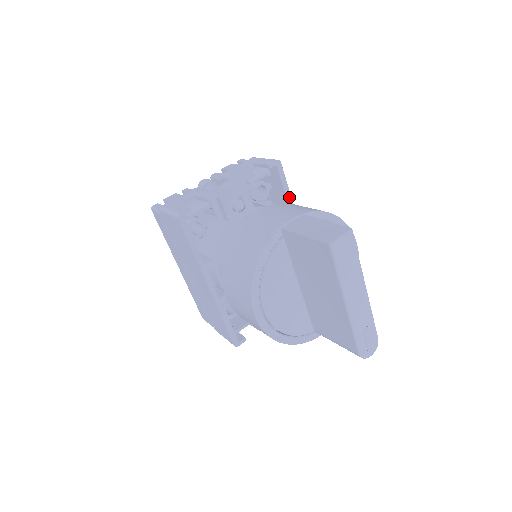
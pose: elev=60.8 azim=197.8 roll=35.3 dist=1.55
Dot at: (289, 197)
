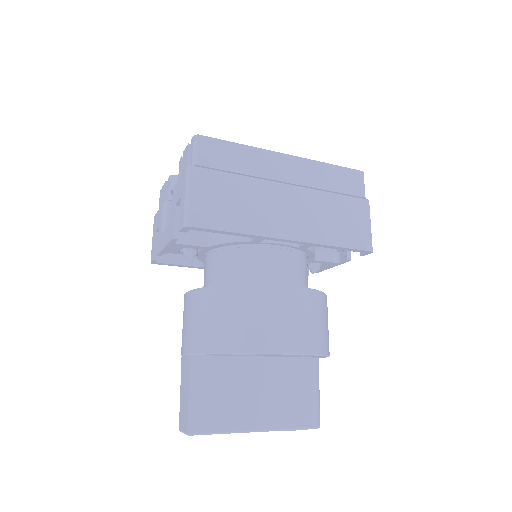
Dot at: (240, 234)
